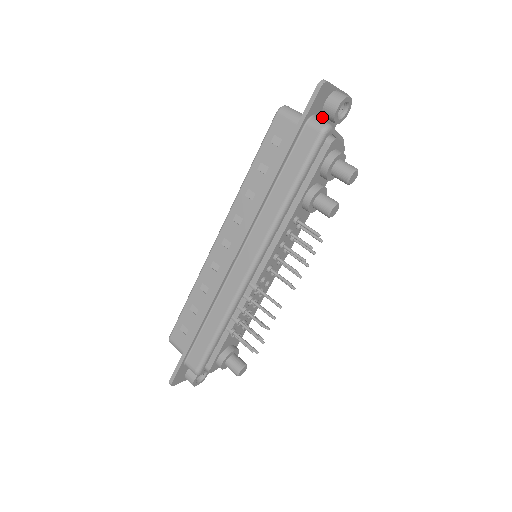
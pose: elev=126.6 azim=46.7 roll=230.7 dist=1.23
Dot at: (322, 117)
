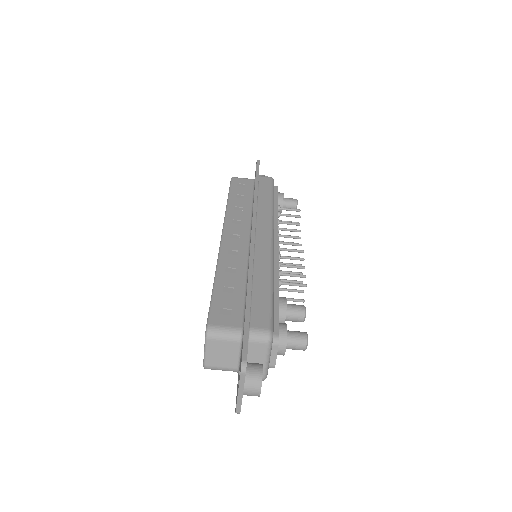
Dot at: occluded
